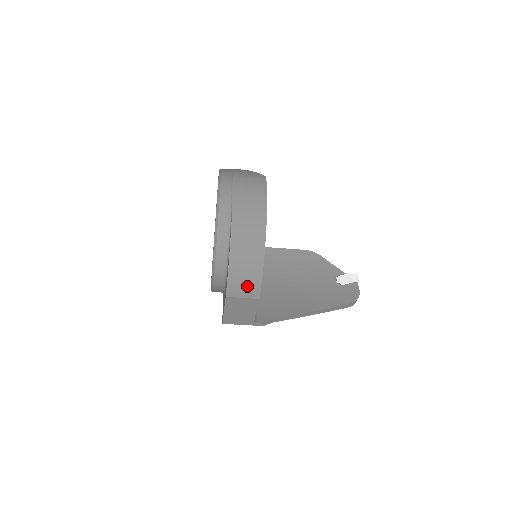
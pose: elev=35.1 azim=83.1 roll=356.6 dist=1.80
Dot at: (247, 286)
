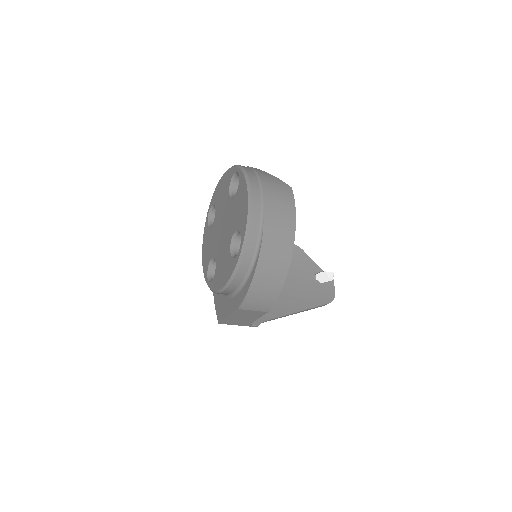
Dot at: (262, 302)
